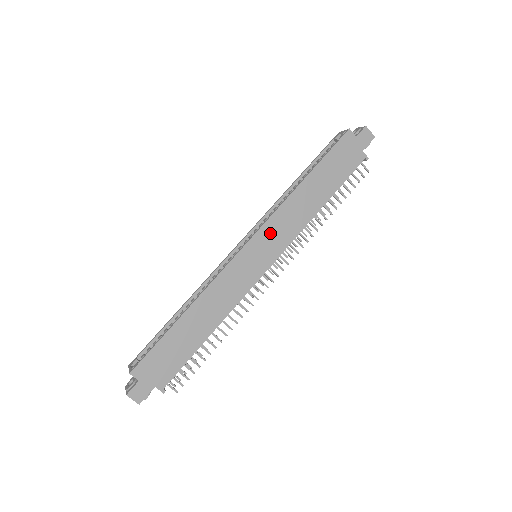
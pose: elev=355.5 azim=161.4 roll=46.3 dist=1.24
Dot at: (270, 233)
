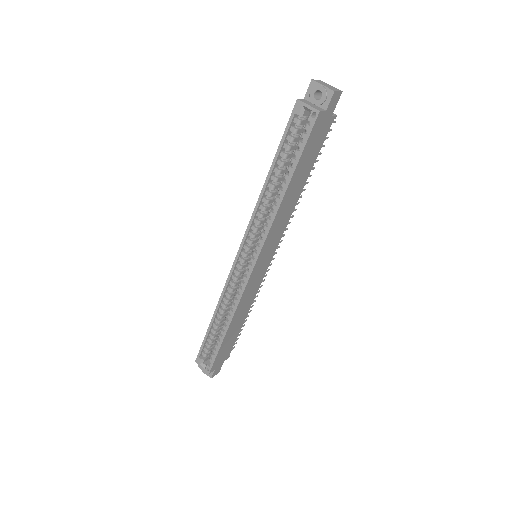
Dot at: (268, 245)
